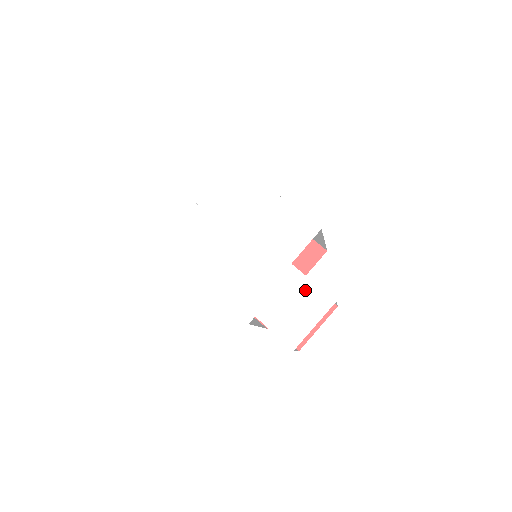
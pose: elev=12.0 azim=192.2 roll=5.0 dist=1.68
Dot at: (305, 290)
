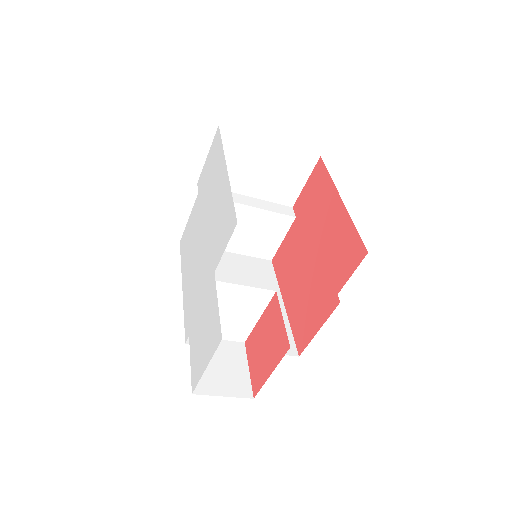
Dot at: (212, 313)
